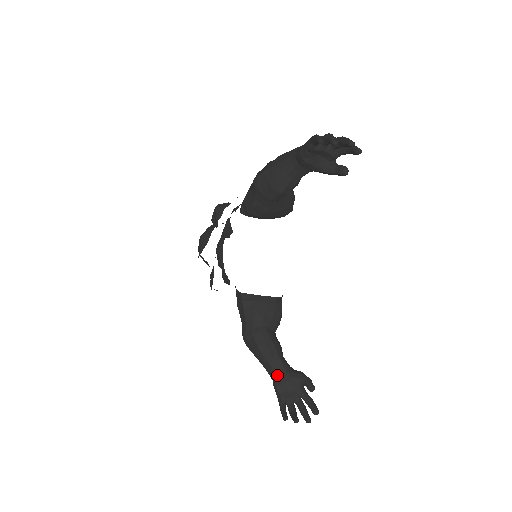
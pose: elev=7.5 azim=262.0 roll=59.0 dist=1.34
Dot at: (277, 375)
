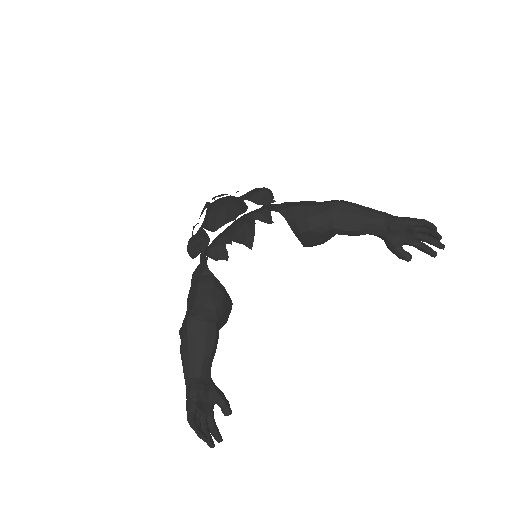
Dot at: (202, 379)
